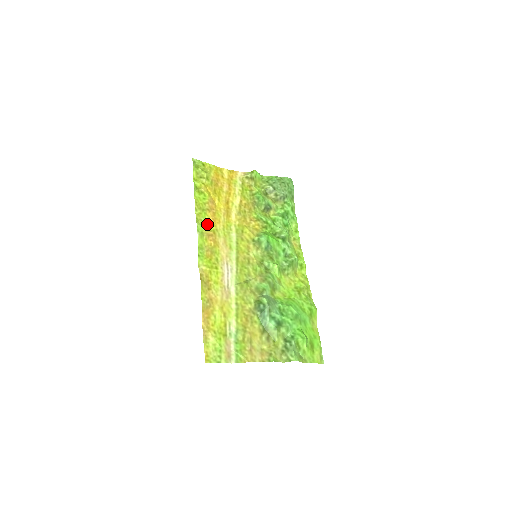
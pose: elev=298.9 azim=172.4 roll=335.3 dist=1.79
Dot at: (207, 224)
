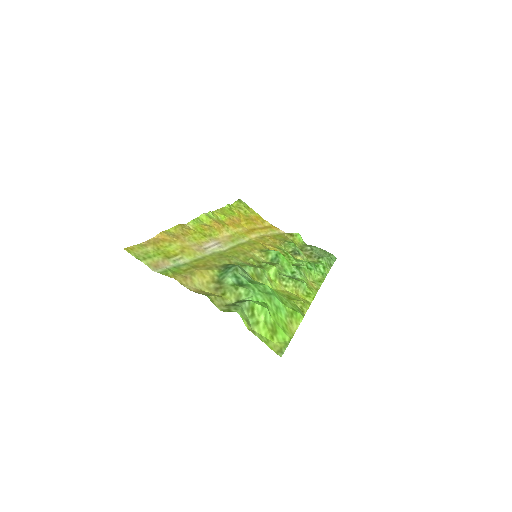
Dot at: (221, 221)
